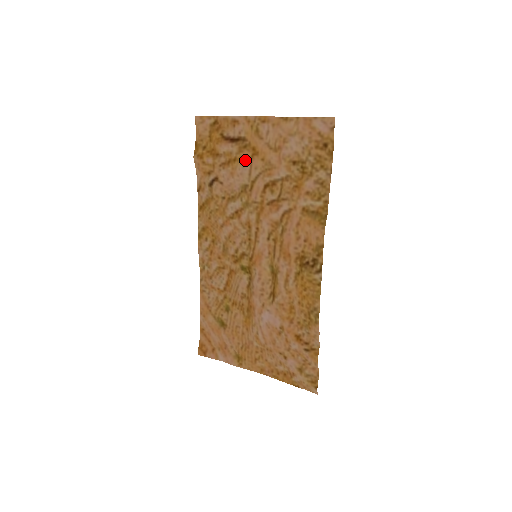
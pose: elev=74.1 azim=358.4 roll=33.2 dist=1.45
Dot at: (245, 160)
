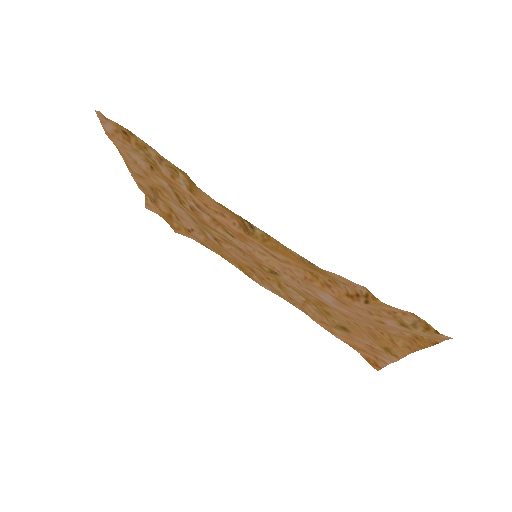
Dot at: (166, 201)
